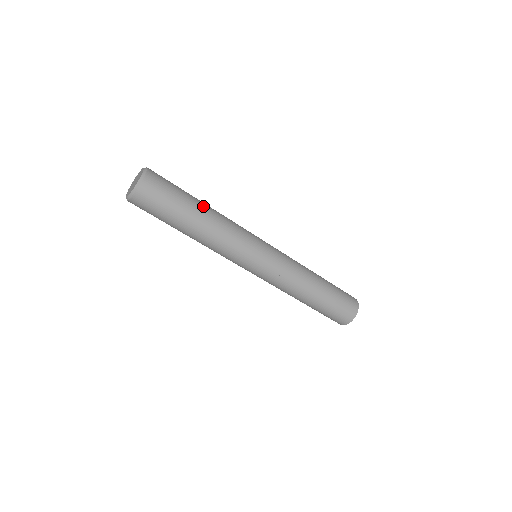
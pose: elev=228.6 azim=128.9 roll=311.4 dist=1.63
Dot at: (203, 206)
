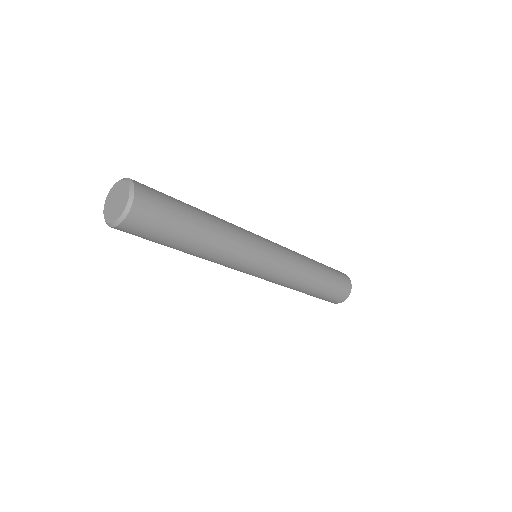
Dot at: (204, 225)
